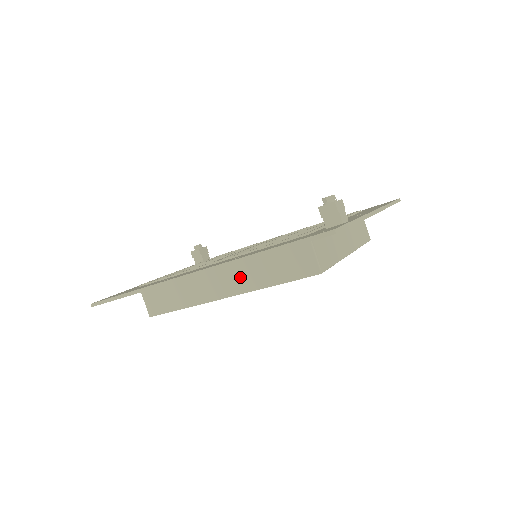
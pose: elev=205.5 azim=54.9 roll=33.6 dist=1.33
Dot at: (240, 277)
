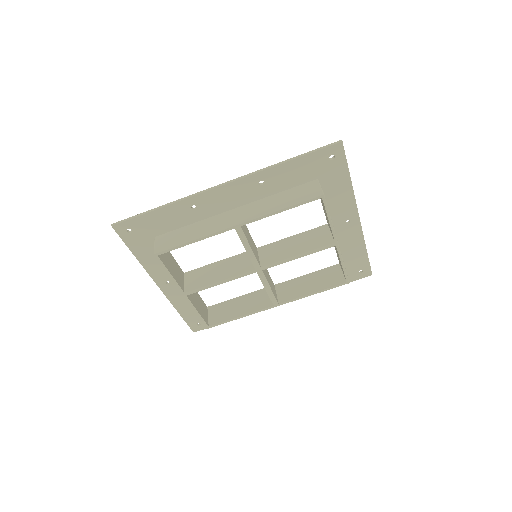
Dot at: (255, 209)
